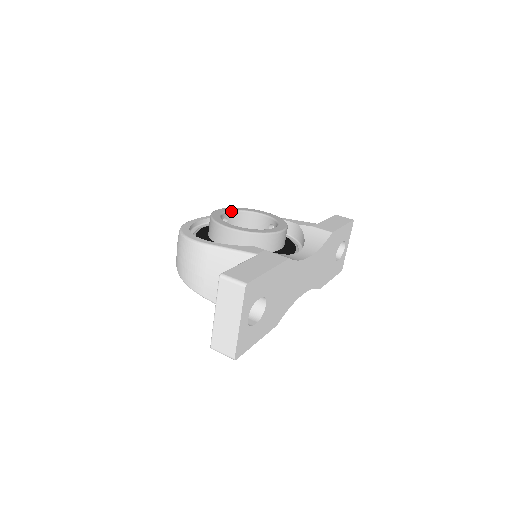
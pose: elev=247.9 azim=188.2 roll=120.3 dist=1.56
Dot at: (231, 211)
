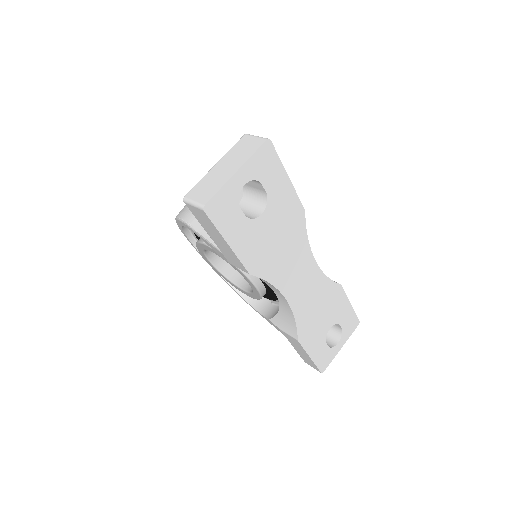
Dot at: occluded
